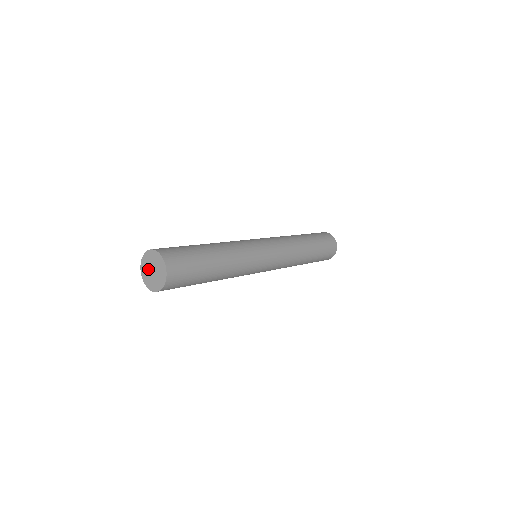
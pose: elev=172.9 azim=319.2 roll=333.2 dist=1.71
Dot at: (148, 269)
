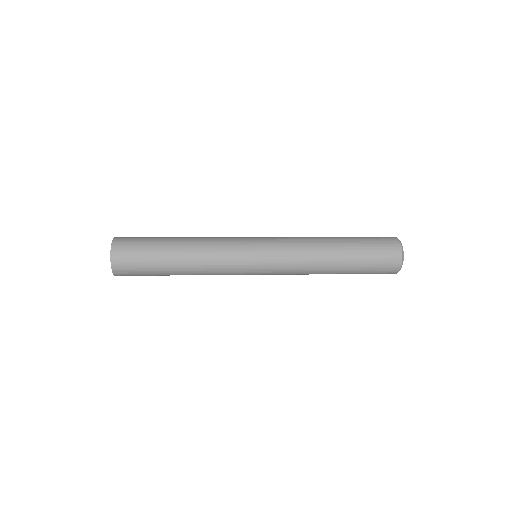
Dot at: occluded
